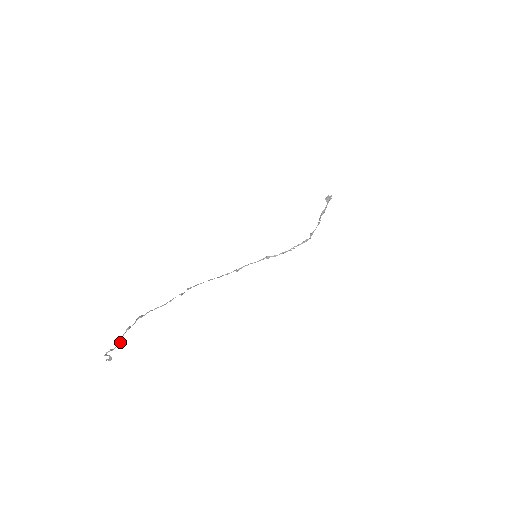
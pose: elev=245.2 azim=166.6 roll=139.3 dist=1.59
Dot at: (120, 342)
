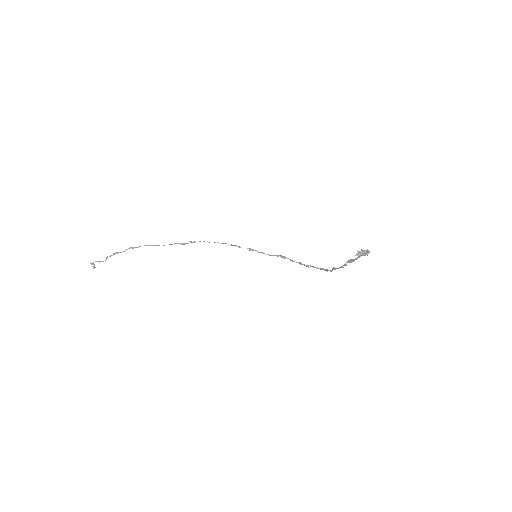
Dot at: (105, 260)
